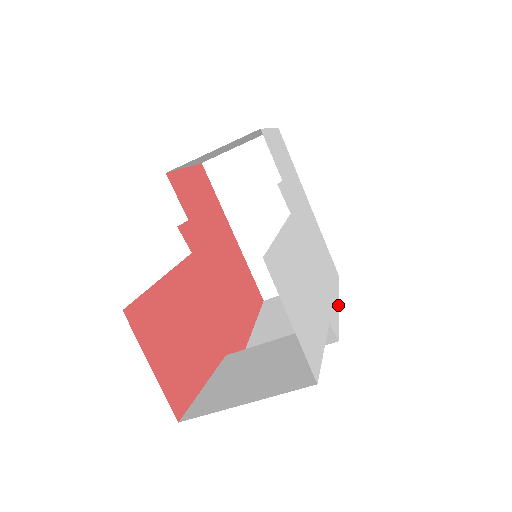
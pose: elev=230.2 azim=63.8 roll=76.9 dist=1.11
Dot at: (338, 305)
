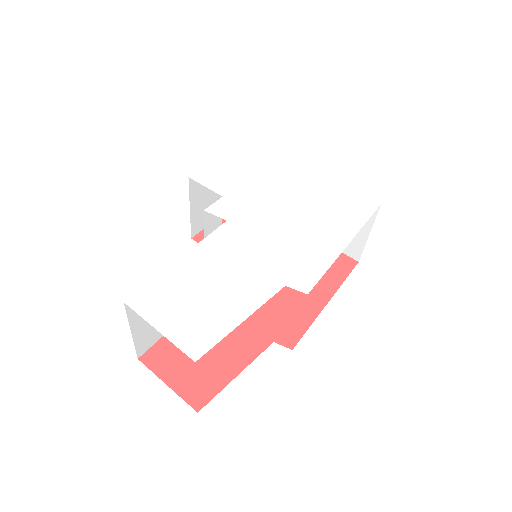
Dot at: (344, 248)
